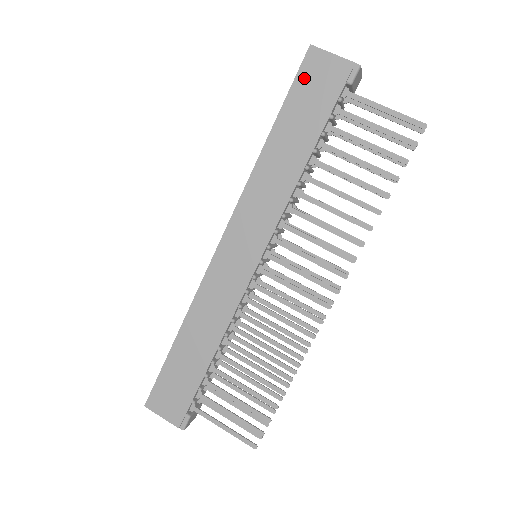
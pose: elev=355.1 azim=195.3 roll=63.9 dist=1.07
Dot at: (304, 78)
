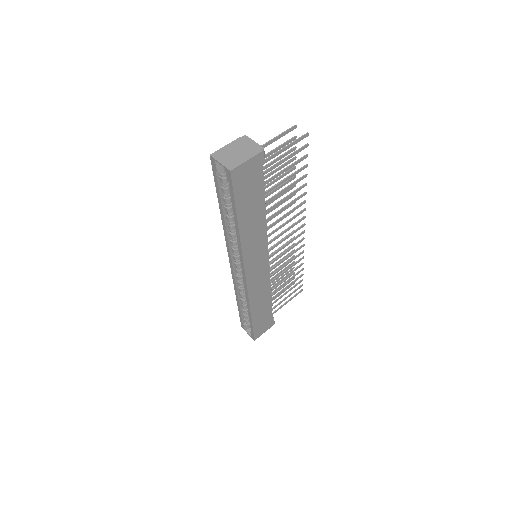
Dot at: (239, 187)
